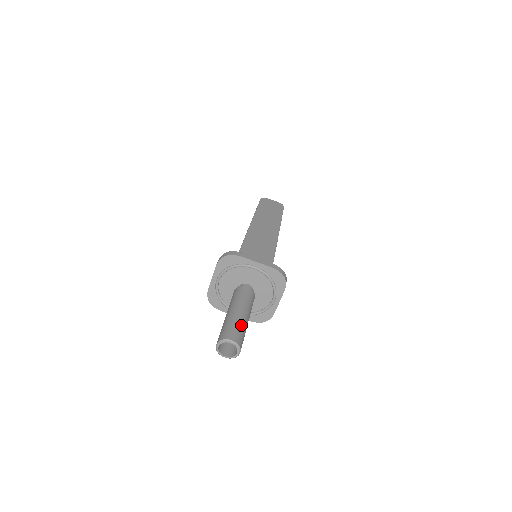
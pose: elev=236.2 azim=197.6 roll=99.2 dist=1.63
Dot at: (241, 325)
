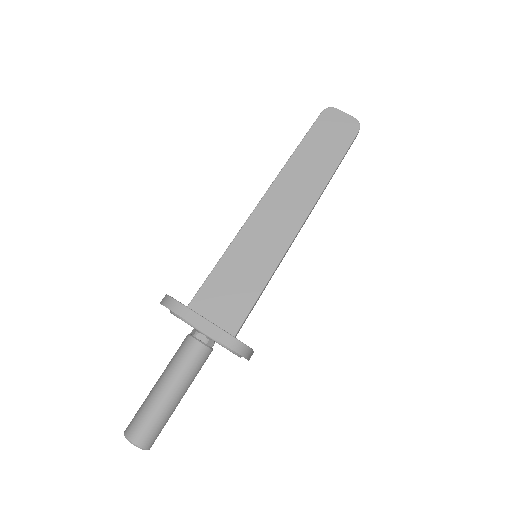
Dot at: (158, 416)
